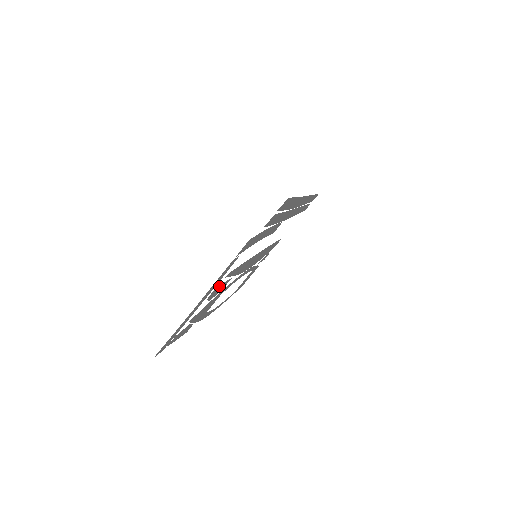
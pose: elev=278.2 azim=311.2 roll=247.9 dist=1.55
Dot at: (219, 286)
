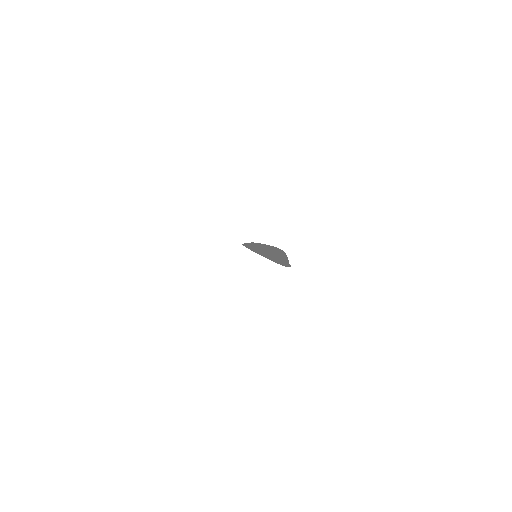
Dot at: occluded
